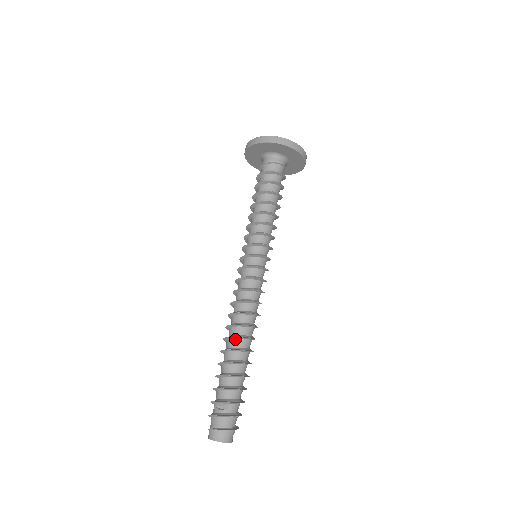
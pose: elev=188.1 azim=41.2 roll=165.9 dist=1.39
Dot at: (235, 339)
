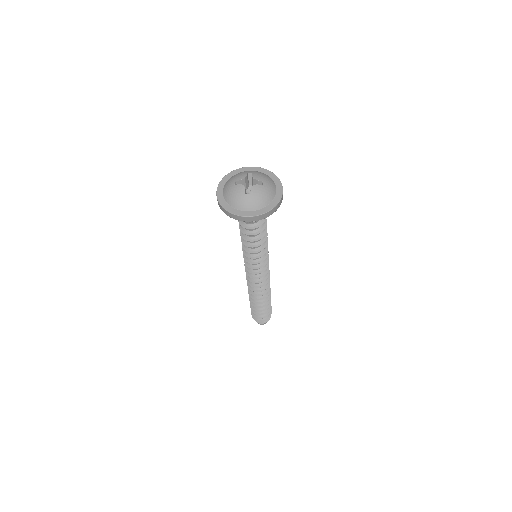
Dot at: (263, 297)
